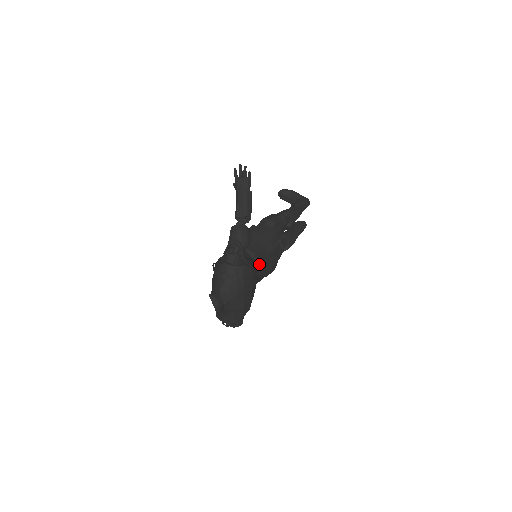
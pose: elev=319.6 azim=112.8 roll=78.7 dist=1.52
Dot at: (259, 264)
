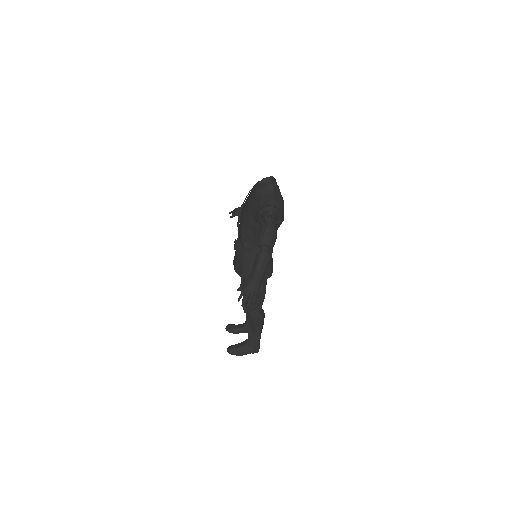
Dot at: occluded
